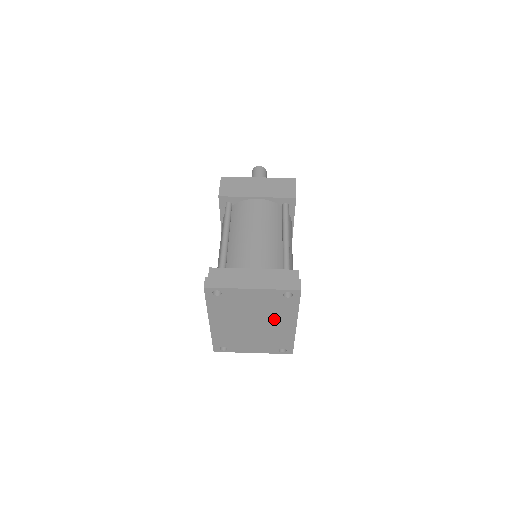
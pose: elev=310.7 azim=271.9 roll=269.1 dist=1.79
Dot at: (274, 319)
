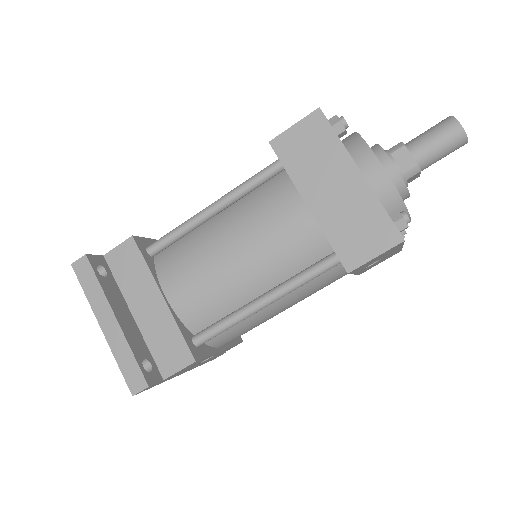
Dot at: occluded
